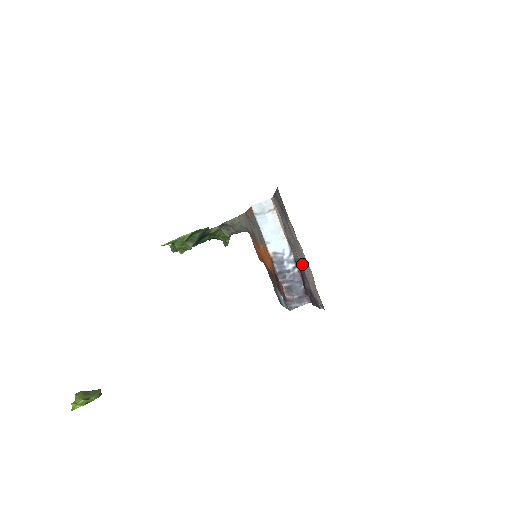
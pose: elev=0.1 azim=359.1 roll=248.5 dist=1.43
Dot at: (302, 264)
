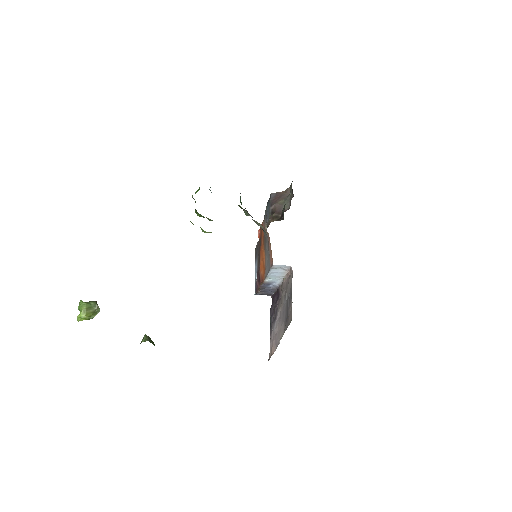
Dot at: (277, 323)
